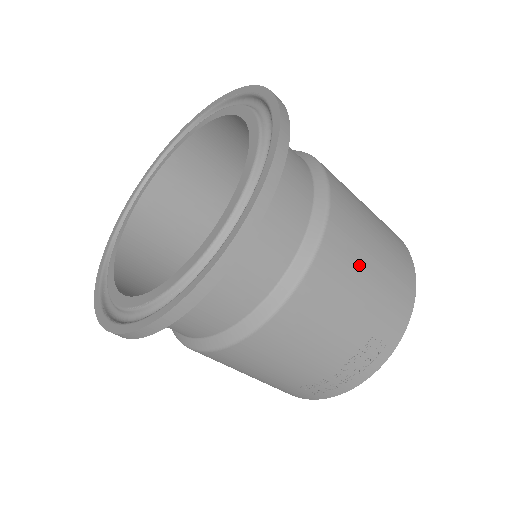
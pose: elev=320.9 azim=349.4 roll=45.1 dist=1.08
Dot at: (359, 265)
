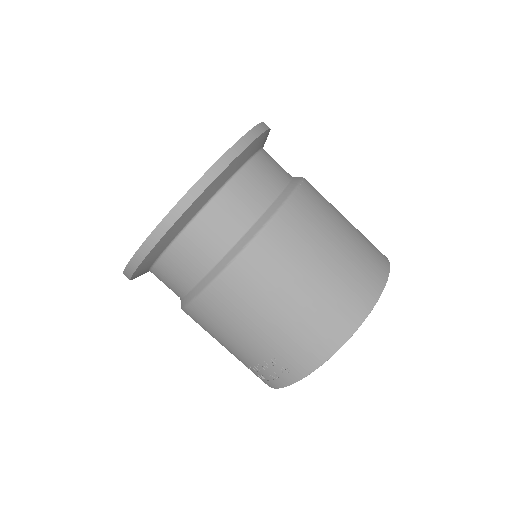
Dot at: (265, 300)
